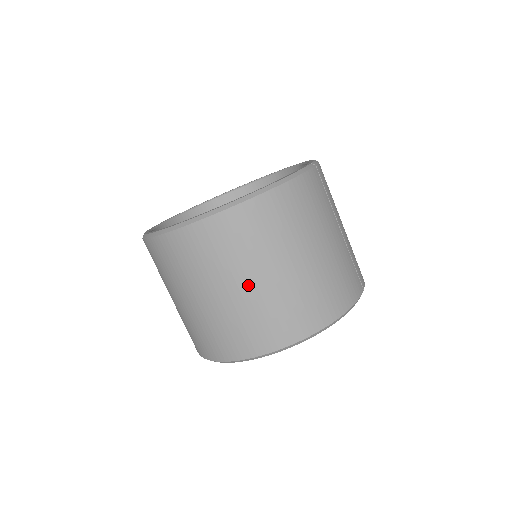
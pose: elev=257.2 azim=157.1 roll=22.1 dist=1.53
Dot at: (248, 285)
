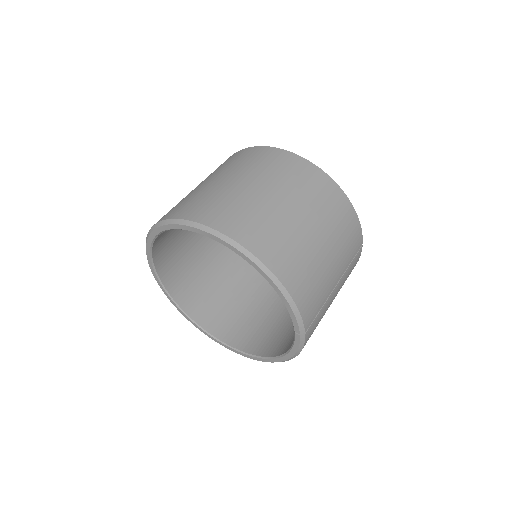
Dot at: (271, 195)
